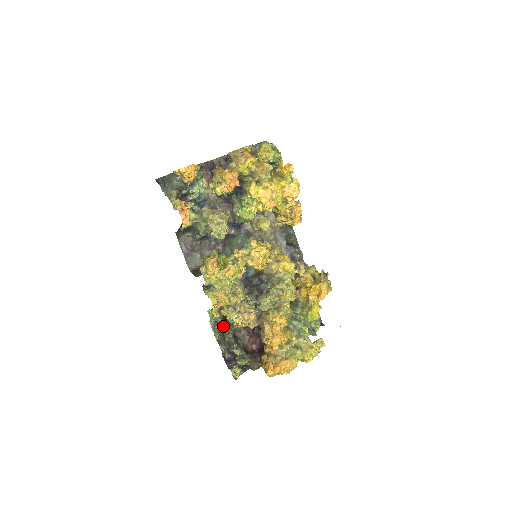
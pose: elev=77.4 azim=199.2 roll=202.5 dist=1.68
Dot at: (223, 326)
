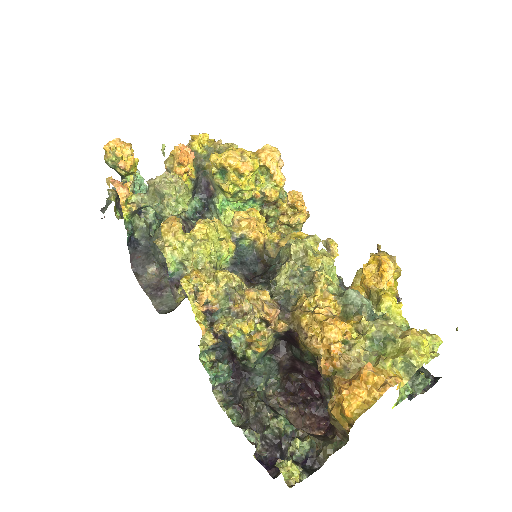
Dot at: (238, 390)
